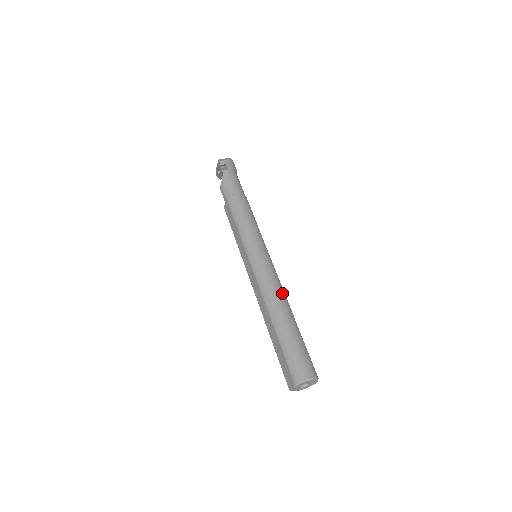
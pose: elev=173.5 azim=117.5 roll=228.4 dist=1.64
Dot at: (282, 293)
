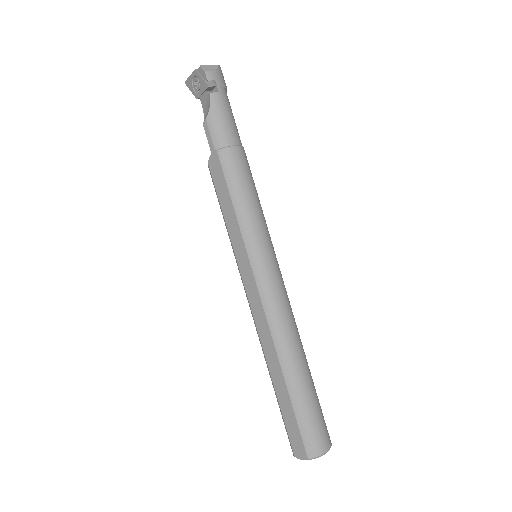
Dot at: (295, 326)
